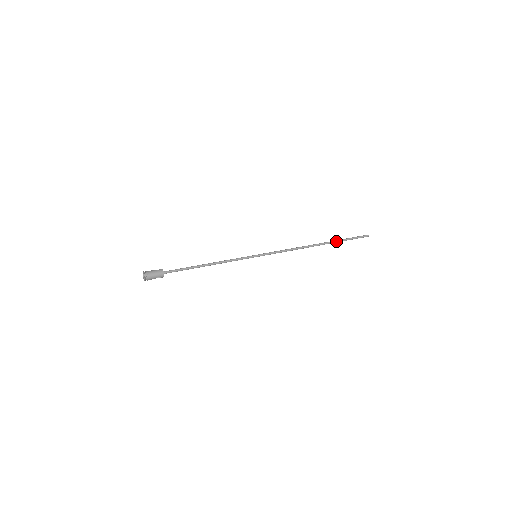
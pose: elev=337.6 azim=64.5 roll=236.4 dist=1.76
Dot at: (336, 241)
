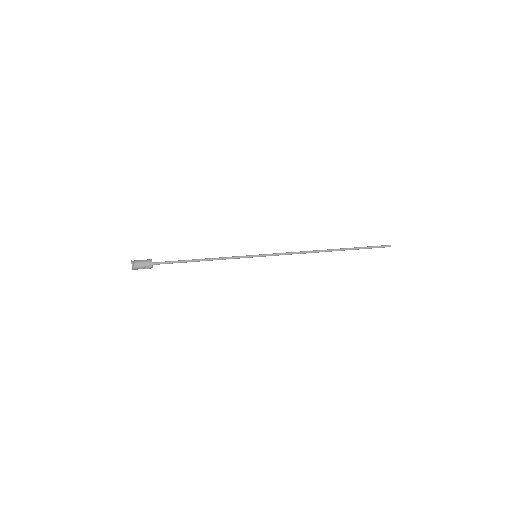
Dot at: (351, 248)
